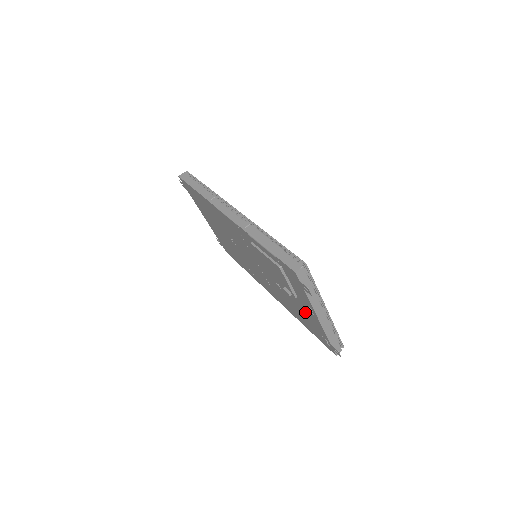
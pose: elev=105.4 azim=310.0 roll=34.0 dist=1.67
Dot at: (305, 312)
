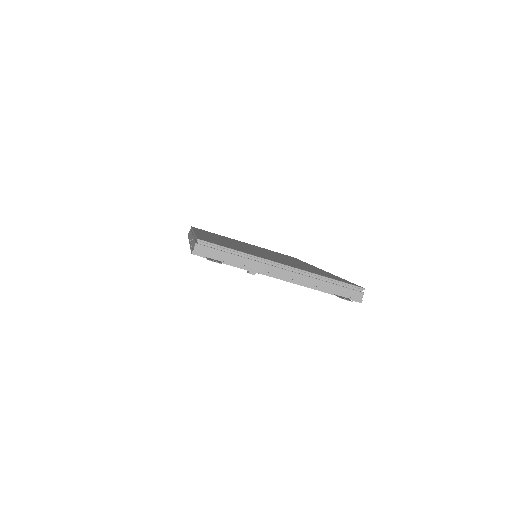
Dot at: occluded
